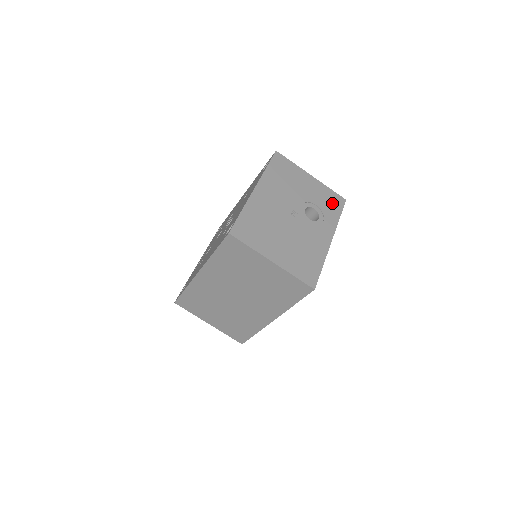
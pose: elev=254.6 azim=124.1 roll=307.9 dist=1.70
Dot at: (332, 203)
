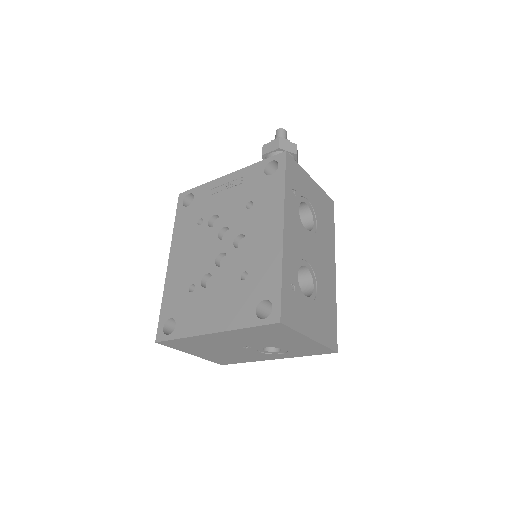
Dot at: (312, 351)
